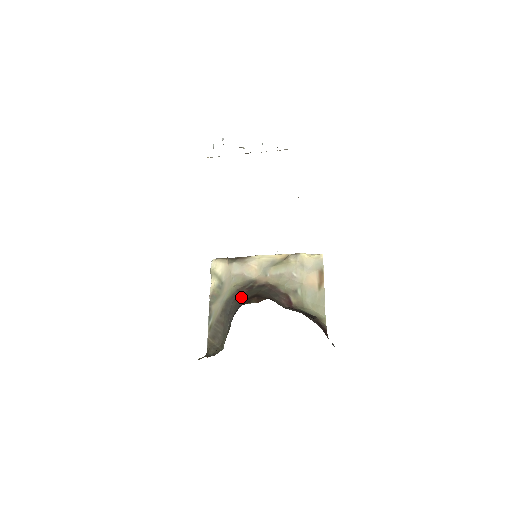
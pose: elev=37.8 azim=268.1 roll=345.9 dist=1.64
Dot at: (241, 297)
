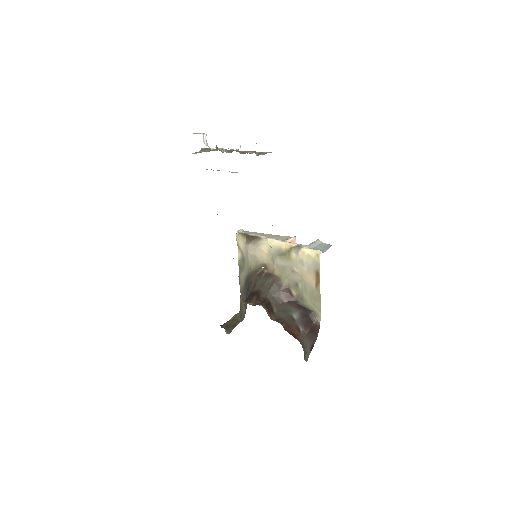
Dot at: (251, 285)
